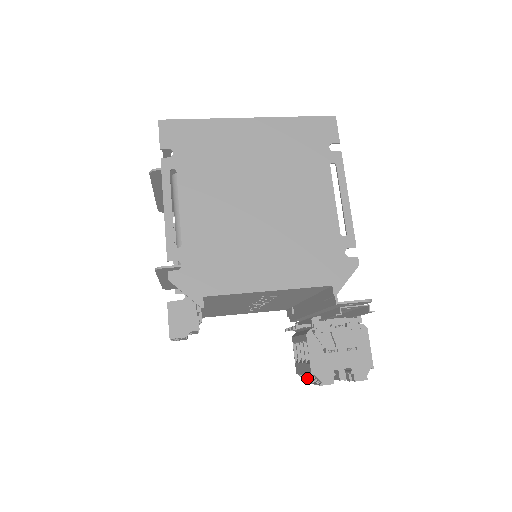
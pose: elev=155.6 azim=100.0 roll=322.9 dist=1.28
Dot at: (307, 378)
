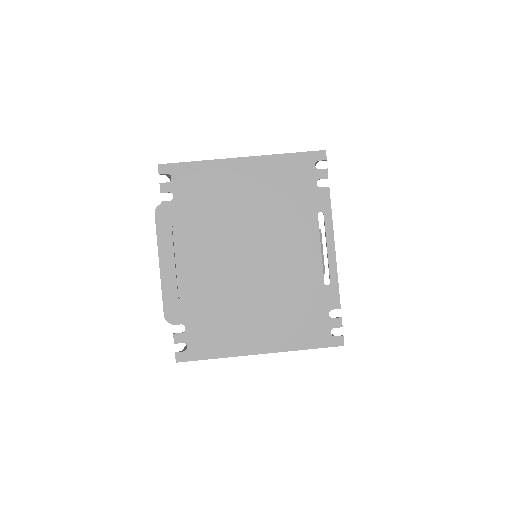
Dot at: occluded
